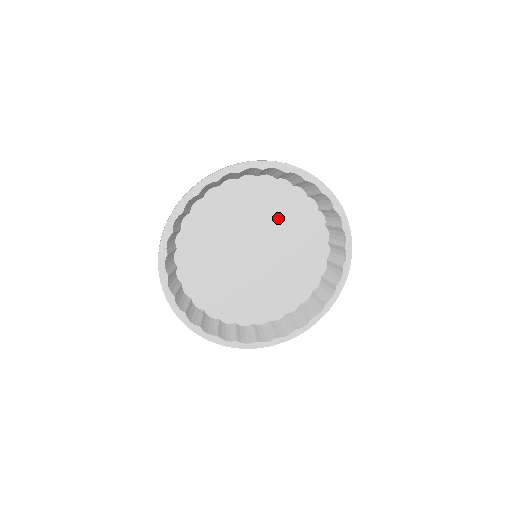
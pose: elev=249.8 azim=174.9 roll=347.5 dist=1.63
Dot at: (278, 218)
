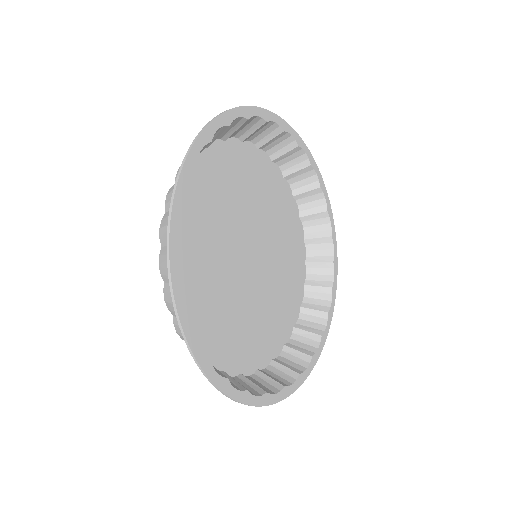
Dot at: (238, 194)
